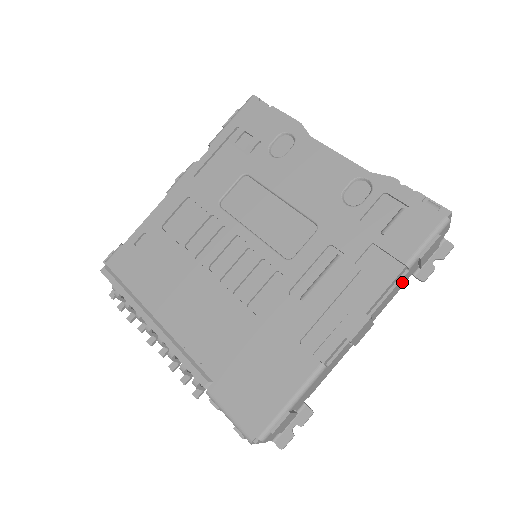
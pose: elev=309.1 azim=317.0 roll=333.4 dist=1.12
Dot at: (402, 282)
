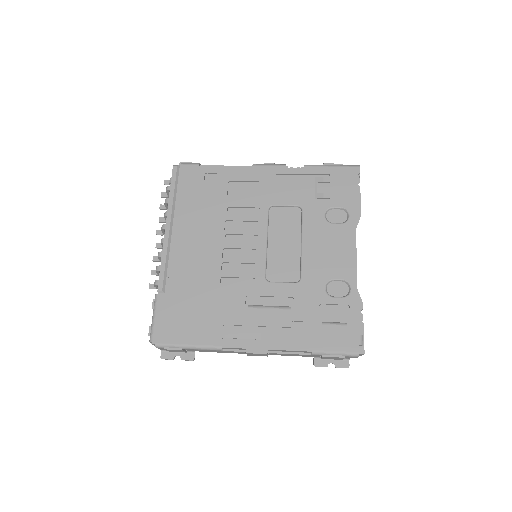
Dot at: (303, 355)
